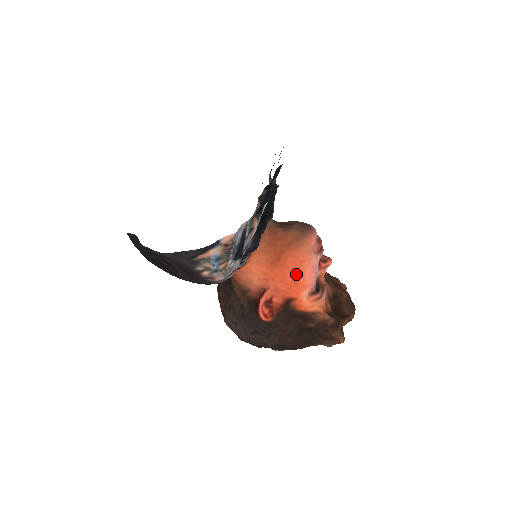
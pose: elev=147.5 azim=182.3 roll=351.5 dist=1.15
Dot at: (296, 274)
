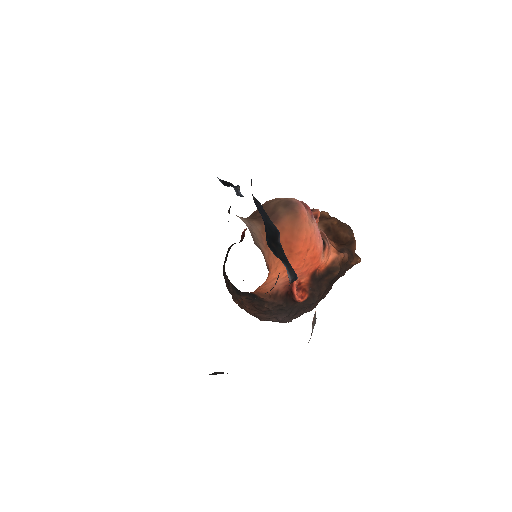
Dot at: (311, 252)
